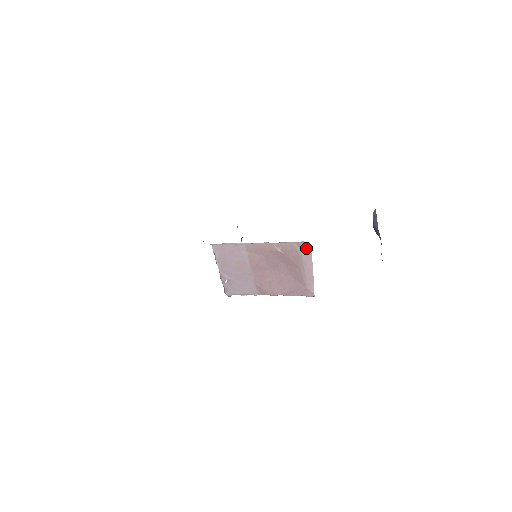
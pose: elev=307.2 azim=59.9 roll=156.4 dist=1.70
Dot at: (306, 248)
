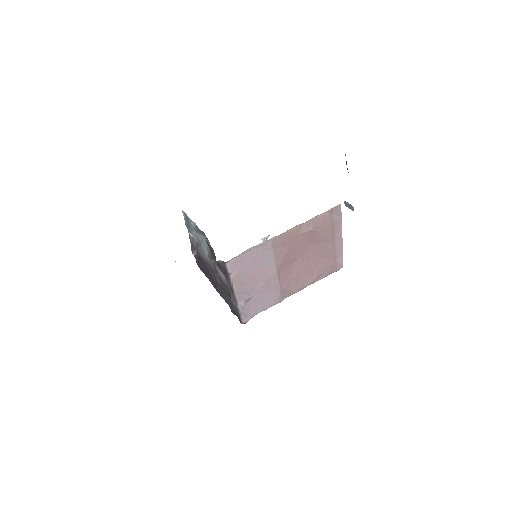
Dot at: (338, 213)
